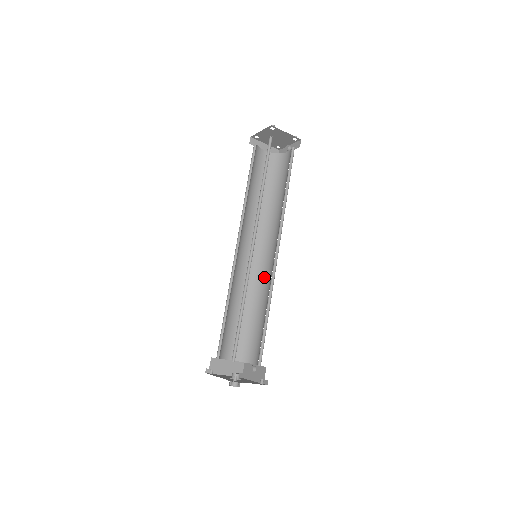
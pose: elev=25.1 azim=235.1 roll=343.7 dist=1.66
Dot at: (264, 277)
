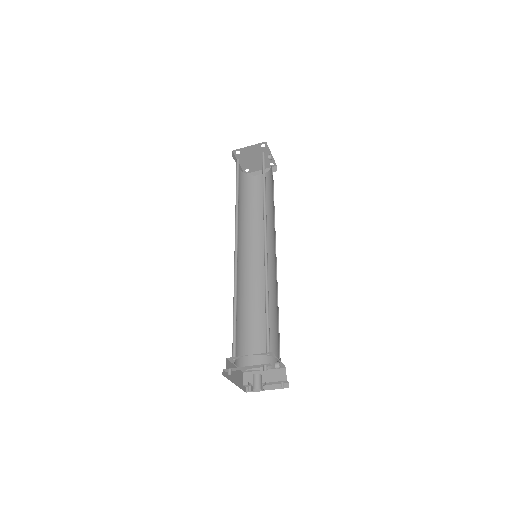
Dot at: occluded
